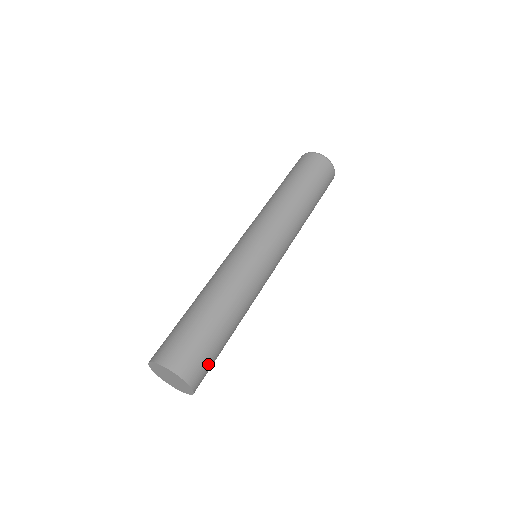
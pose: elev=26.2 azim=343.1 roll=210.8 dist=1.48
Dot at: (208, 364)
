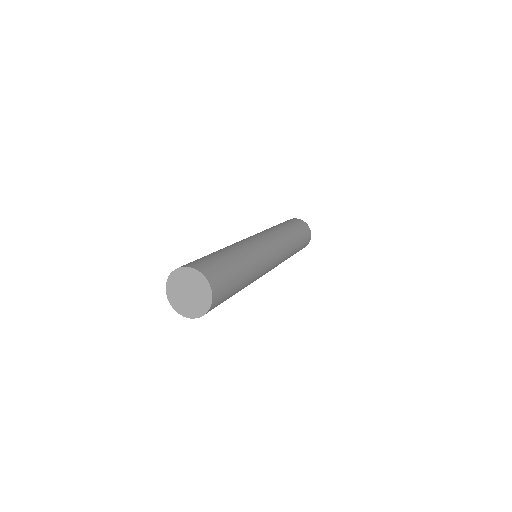
Dot at: (223, 299)
